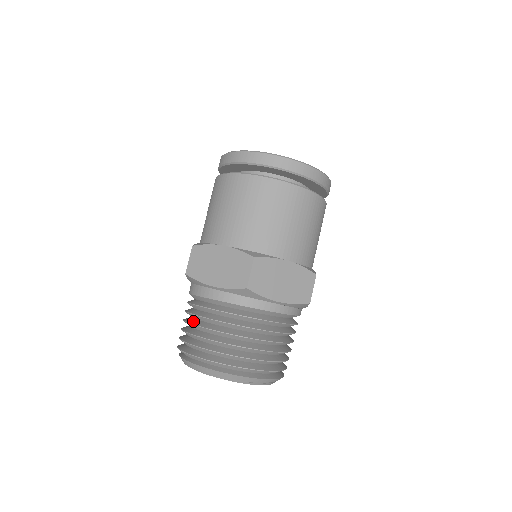
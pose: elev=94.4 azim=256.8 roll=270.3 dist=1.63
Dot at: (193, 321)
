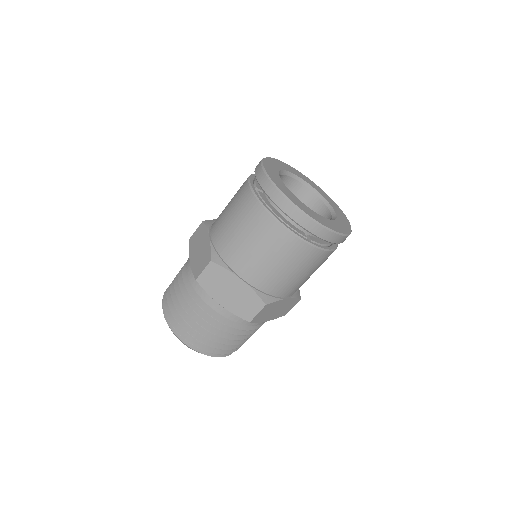
Dot at: (189, 309)
